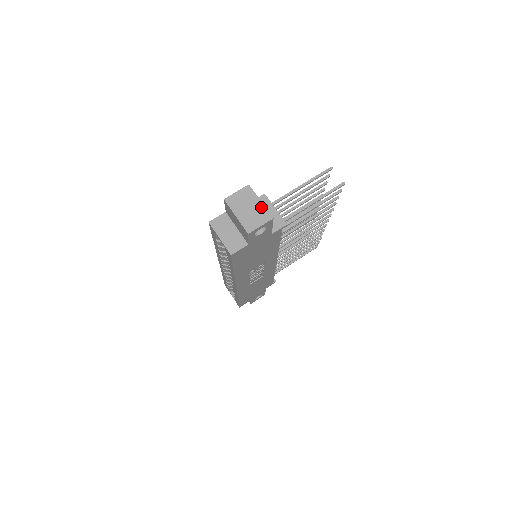
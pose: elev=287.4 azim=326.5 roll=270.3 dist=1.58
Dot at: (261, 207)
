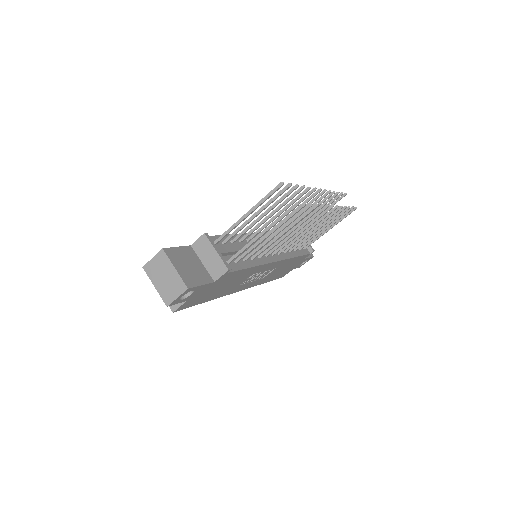
Dot at: (176, 276)
